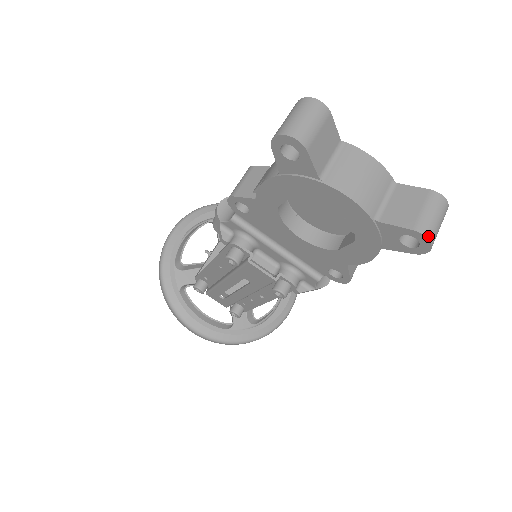
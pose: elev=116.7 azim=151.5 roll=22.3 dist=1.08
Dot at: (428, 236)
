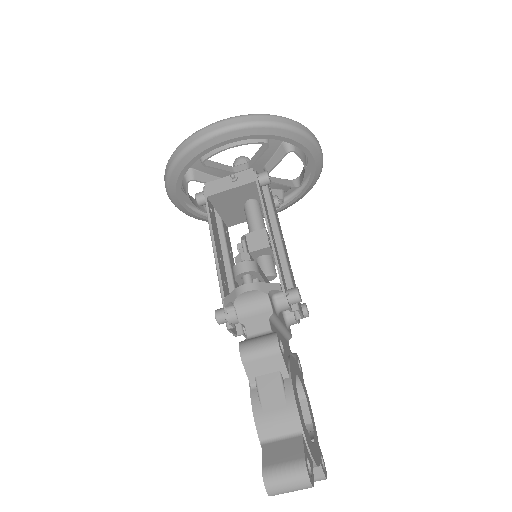
Dot at: occluded
